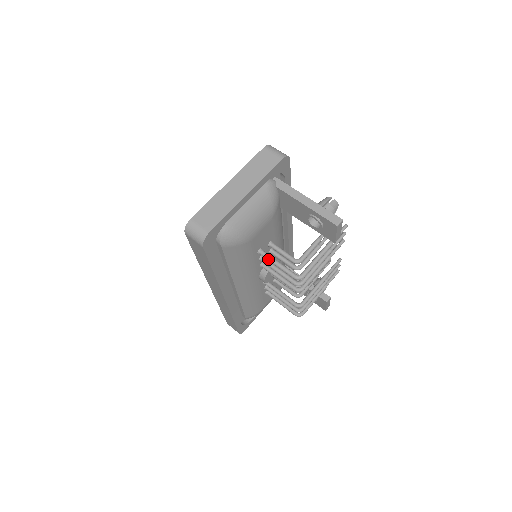
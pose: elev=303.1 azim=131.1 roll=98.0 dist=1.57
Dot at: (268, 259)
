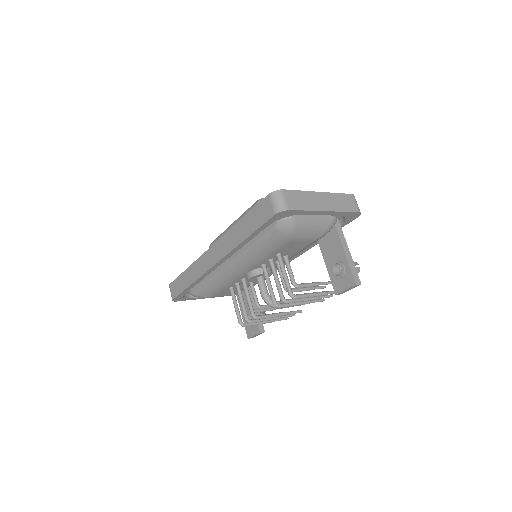
Dot at: (281, 265)
